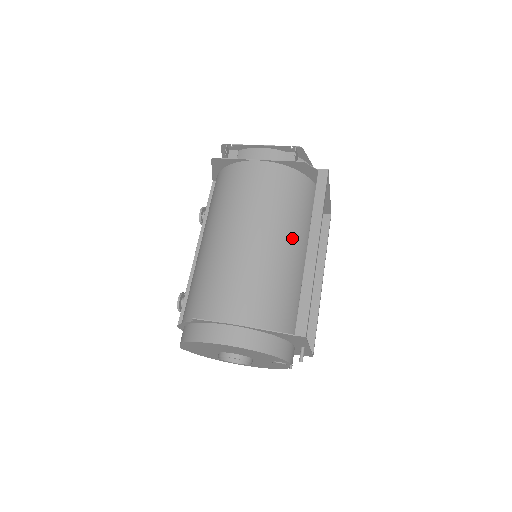
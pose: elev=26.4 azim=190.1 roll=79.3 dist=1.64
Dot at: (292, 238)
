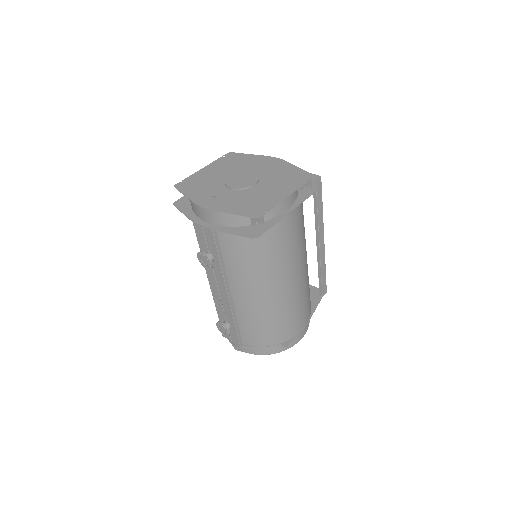
Dot at: occluded
